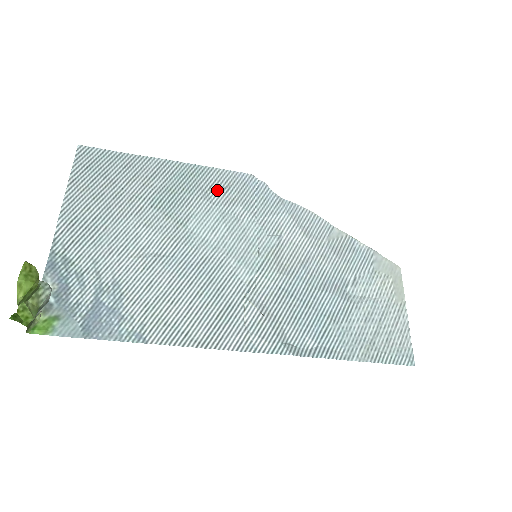
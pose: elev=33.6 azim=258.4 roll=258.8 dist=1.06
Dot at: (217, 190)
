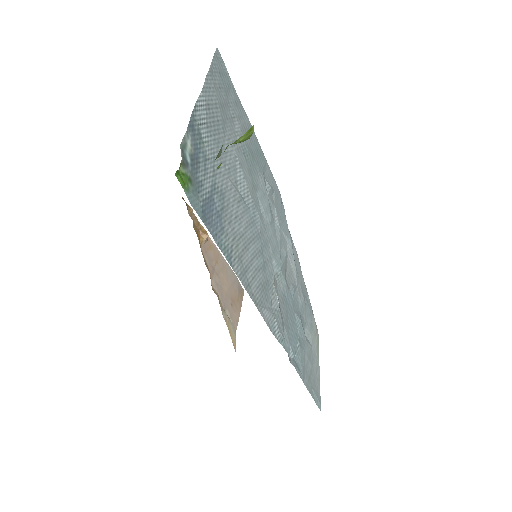
Dot at: (269, 184)
